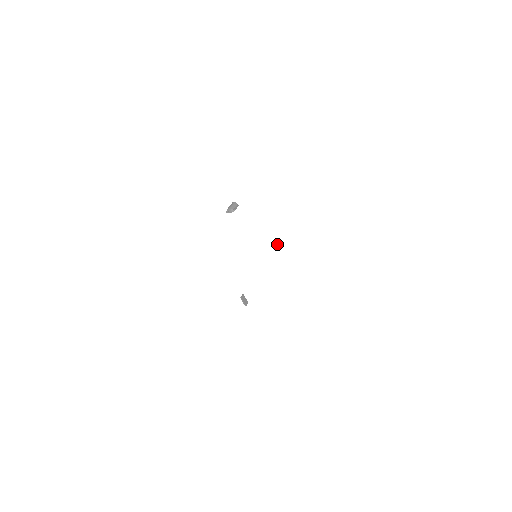
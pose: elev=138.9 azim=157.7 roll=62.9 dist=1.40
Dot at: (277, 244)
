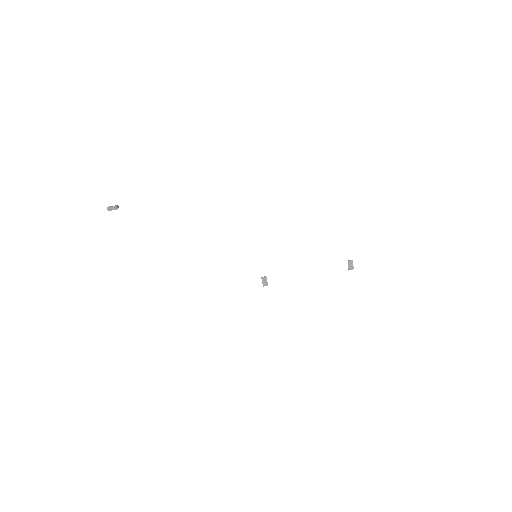
Dot at: (348, 265)
